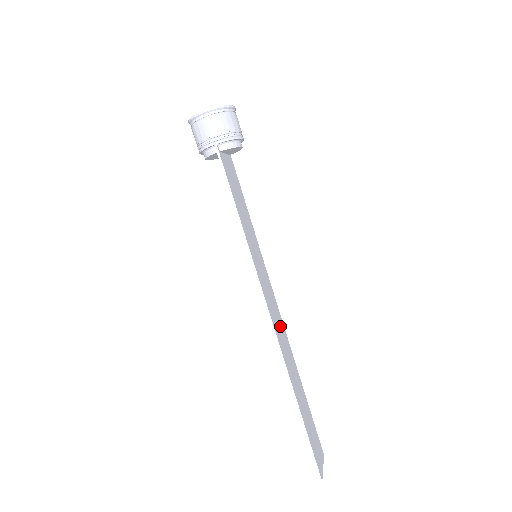
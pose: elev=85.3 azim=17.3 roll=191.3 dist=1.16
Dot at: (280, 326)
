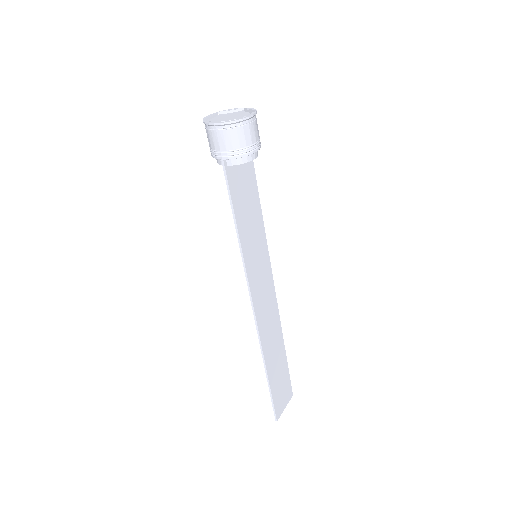
Dot at: (270, 311)
